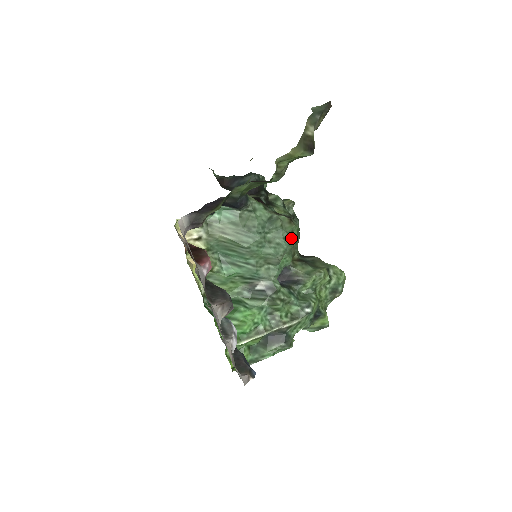
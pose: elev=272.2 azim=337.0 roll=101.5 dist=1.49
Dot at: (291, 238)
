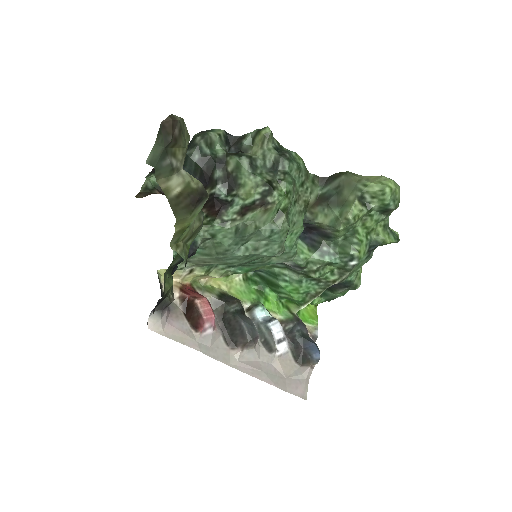
Dot at: (278, 228)
